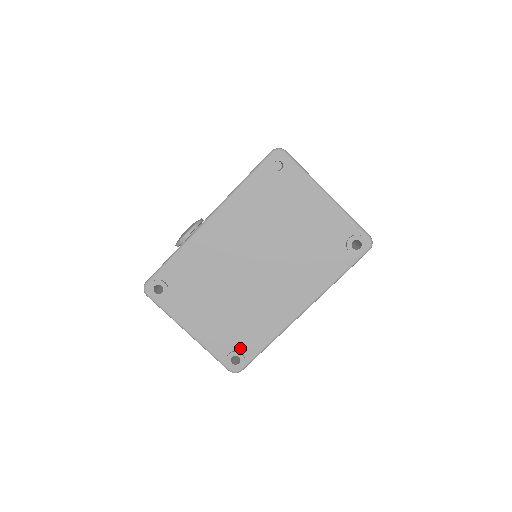
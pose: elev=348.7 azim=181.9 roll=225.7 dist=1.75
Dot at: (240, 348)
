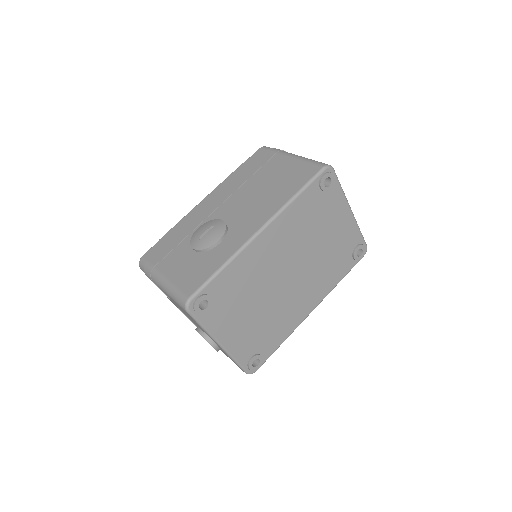
Dot at: (261, 351)
